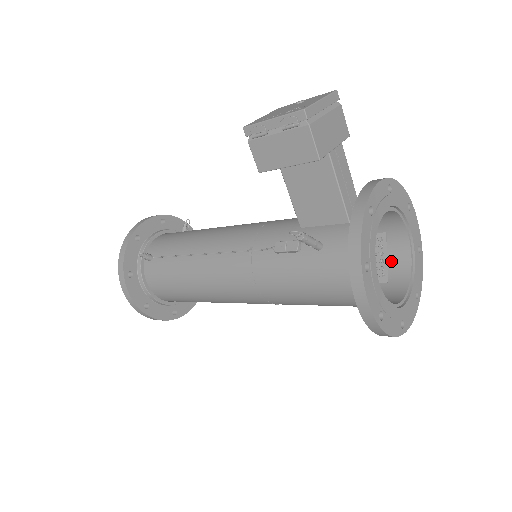
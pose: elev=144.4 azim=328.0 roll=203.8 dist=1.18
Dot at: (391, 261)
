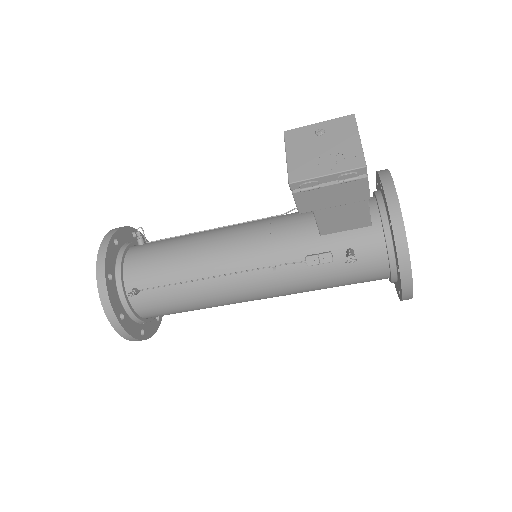
Dot at: occluded
